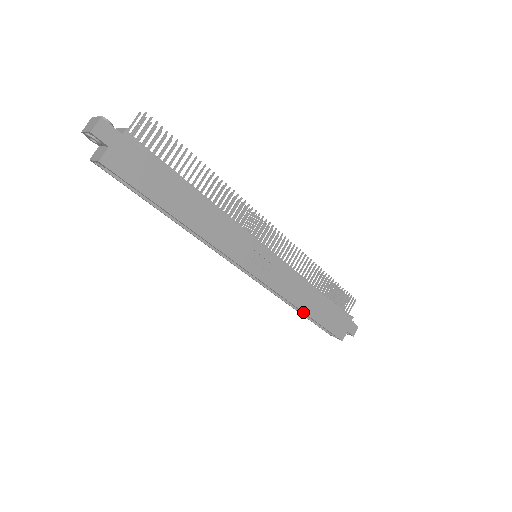
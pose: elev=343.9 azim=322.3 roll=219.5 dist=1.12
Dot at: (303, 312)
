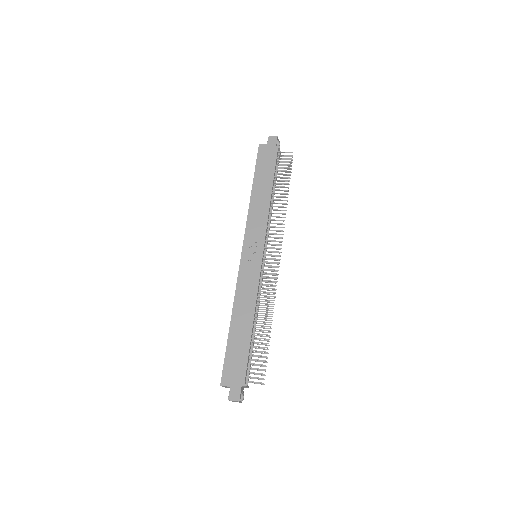
Dot at: (232, 316)
